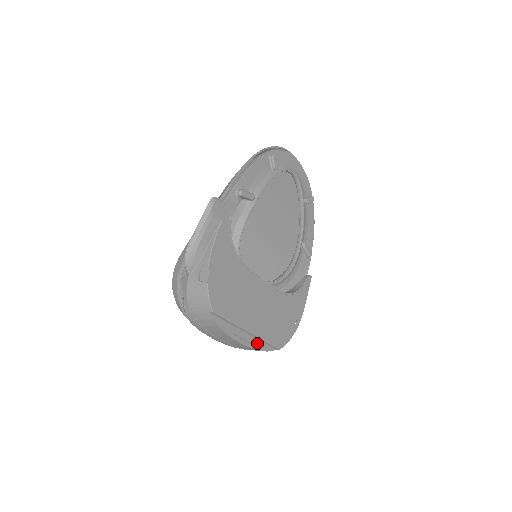
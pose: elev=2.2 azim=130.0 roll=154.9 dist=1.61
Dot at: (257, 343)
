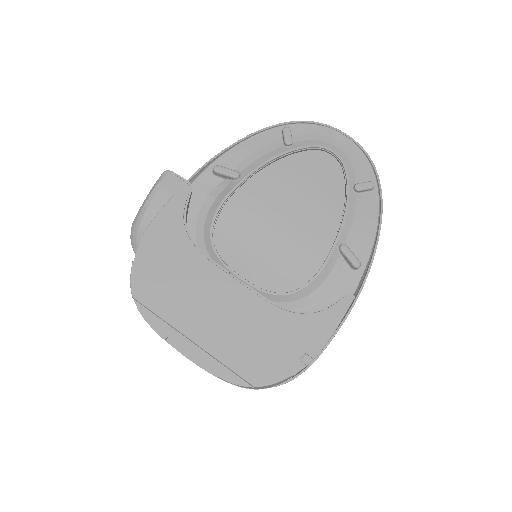
Dot at: (213, 364)
